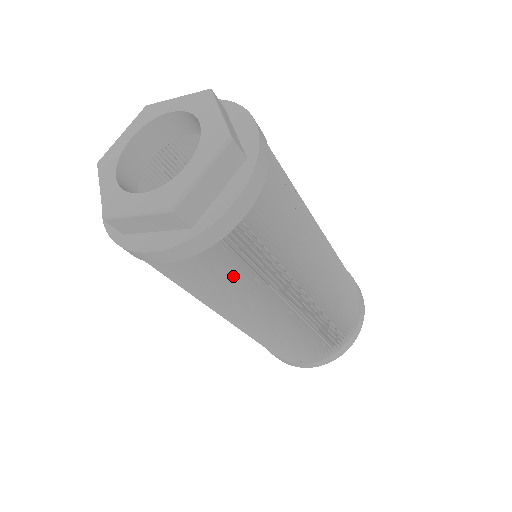
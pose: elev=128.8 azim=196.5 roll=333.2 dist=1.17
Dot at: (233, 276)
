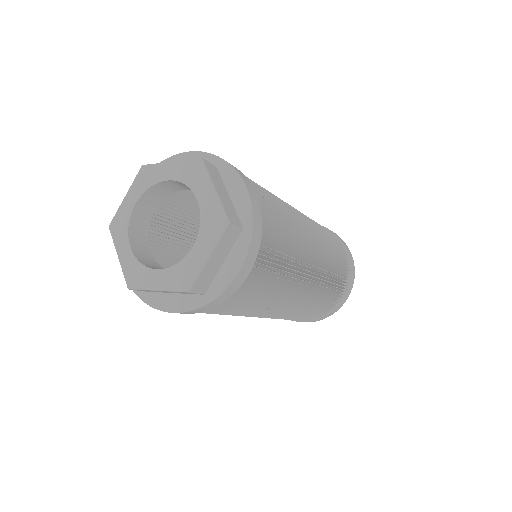
Dot at: occluded
